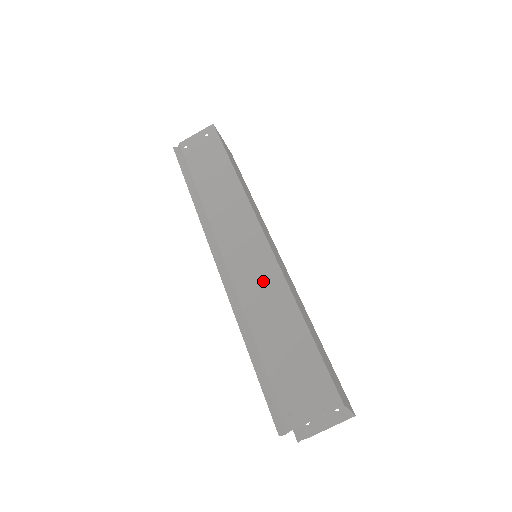
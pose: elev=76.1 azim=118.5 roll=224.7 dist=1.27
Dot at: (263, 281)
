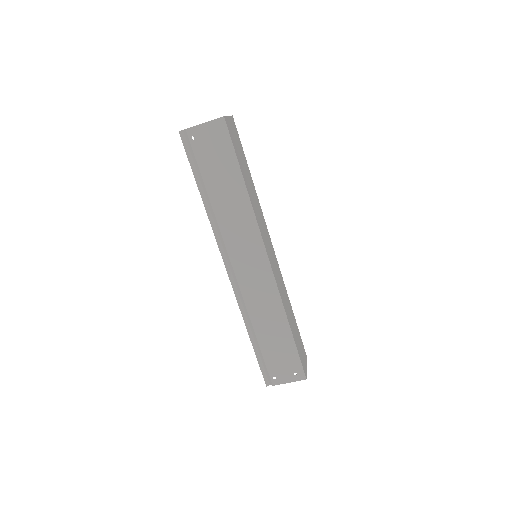
Dot at: (265, 297)
